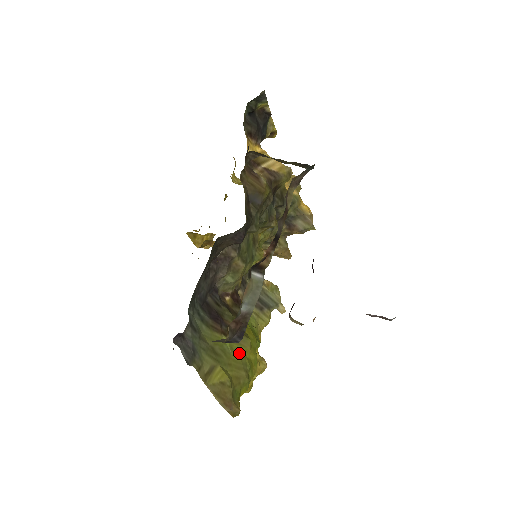
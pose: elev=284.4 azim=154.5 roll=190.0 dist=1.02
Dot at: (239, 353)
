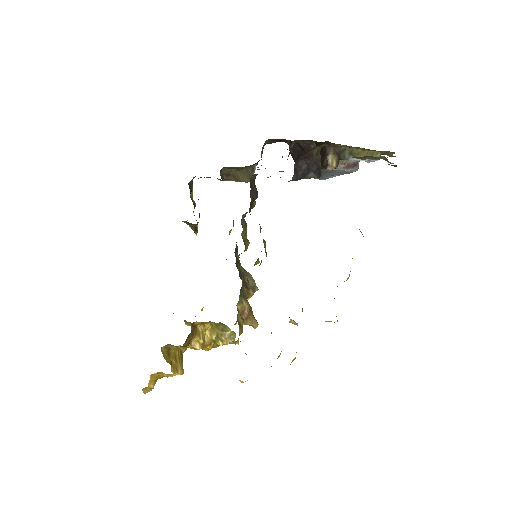
Dot at: occluded
